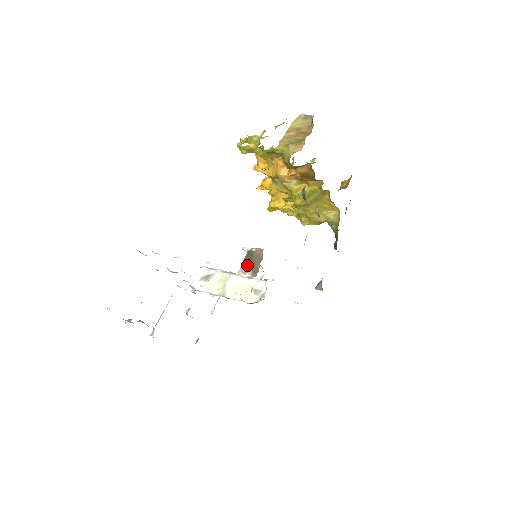
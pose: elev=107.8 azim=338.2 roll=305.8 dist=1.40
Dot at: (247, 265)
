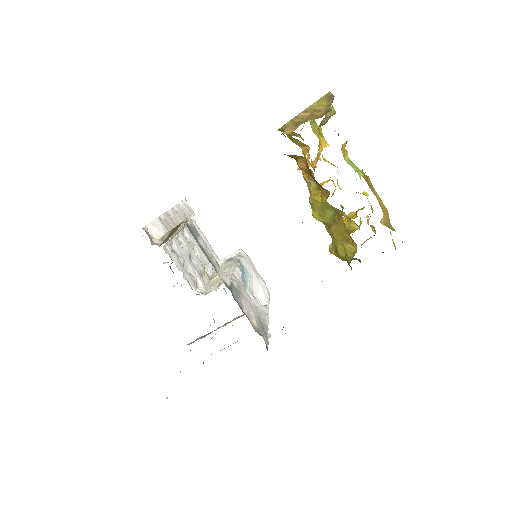
Dot at: (169, 234)
